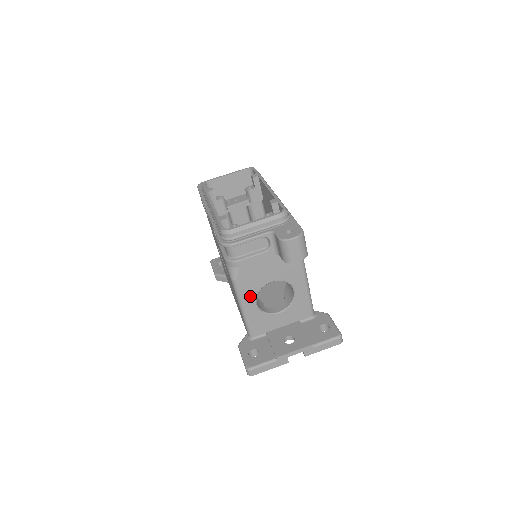
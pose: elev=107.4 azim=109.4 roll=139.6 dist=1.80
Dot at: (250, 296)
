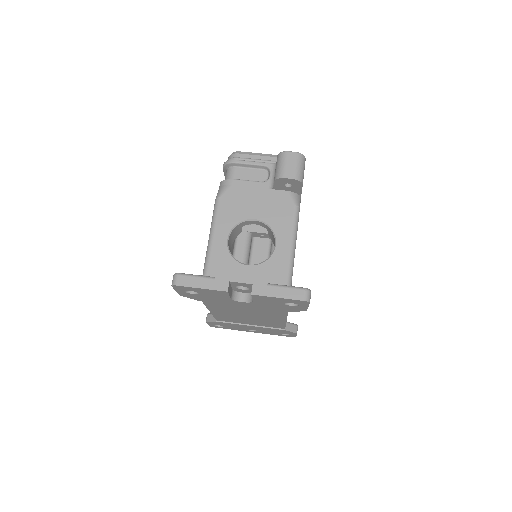
Dot at: (225, 225)
